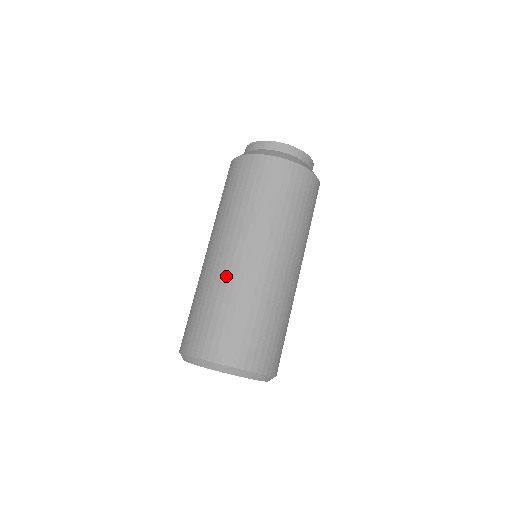
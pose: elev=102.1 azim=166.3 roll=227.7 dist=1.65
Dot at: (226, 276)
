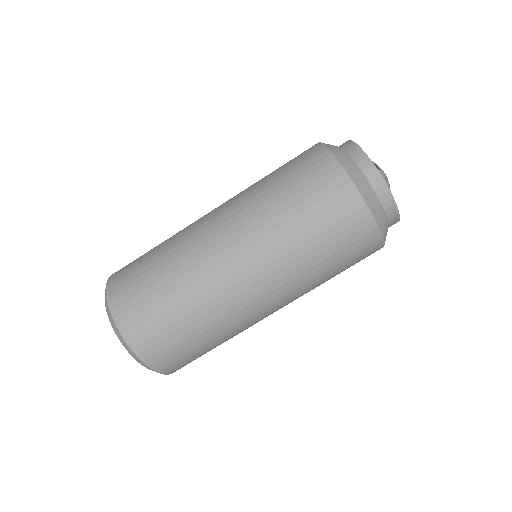
Dot at: (210, 285)
